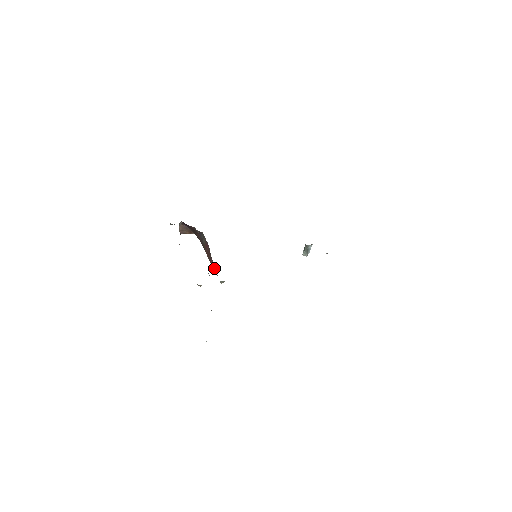
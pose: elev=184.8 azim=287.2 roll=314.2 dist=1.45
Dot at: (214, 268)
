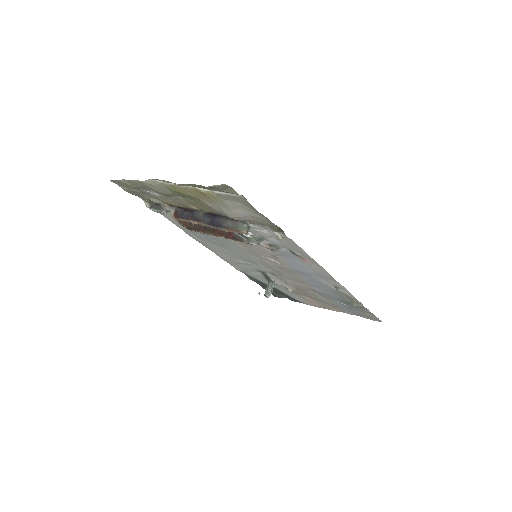
Dot at: (240, 237)
